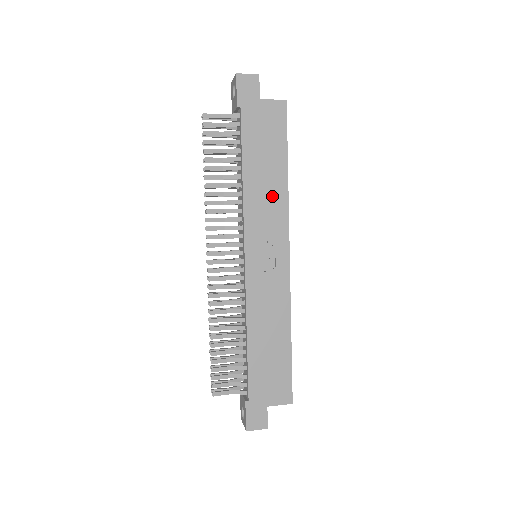
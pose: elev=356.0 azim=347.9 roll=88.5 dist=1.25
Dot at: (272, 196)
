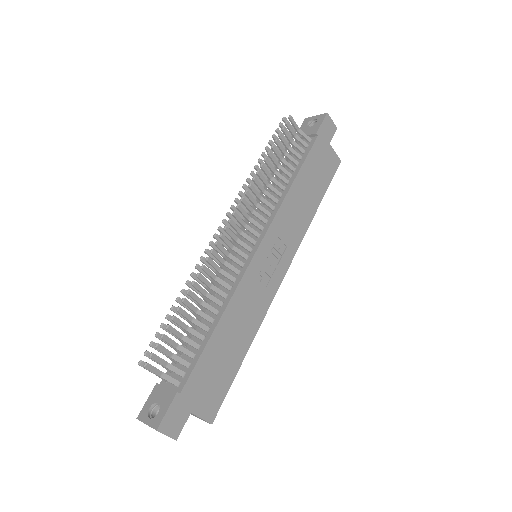
Dot at: (300, 216)
